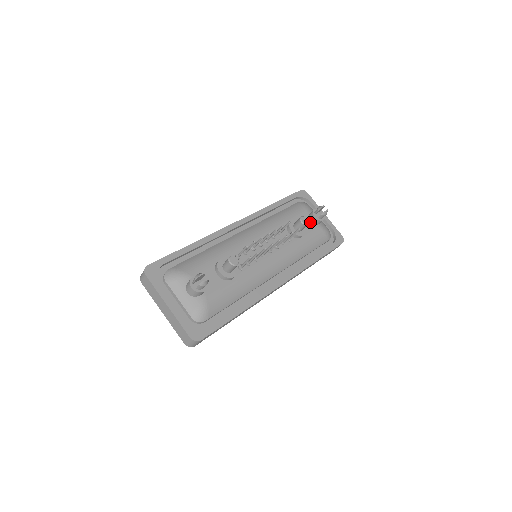
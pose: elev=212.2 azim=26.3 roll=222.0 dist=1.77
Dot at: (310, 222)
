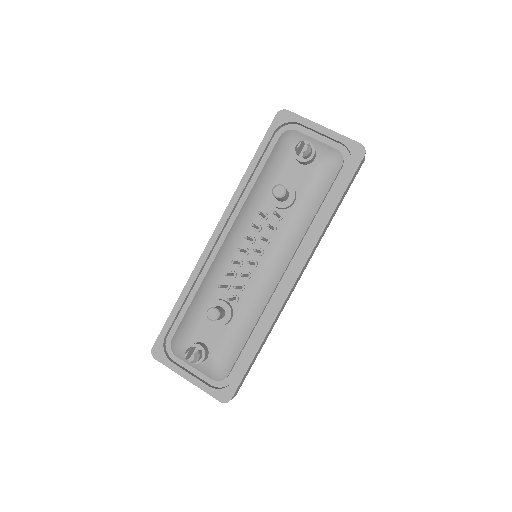
Dot at: (300, 167)
